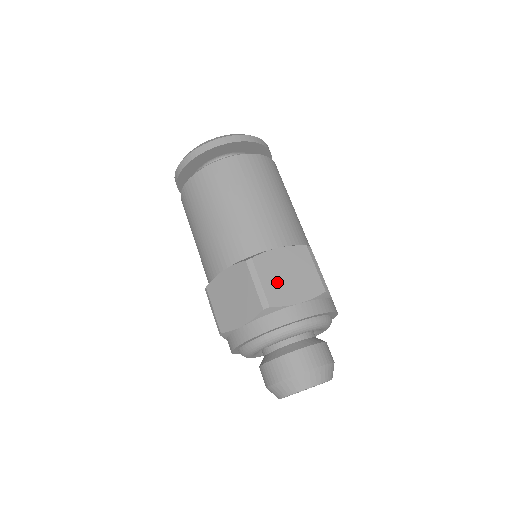
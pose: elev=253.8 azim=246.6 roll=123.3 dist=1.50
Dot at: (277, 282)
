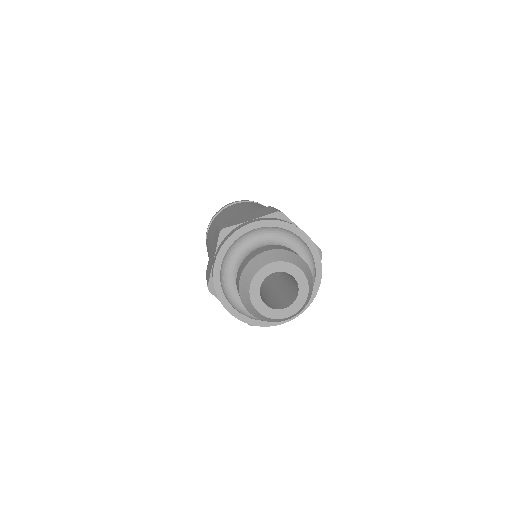
Dot at: (236, 221)
